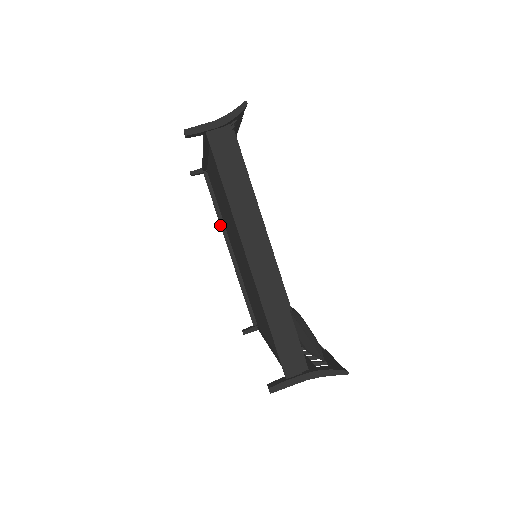
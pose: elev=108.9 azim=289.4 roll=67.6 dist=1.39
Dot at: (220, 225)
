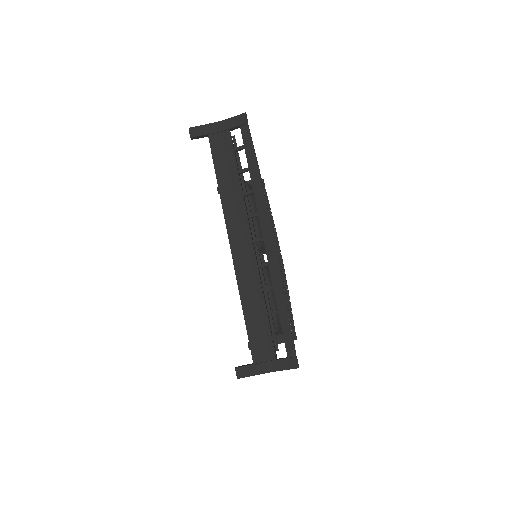
Dot at: occluded
